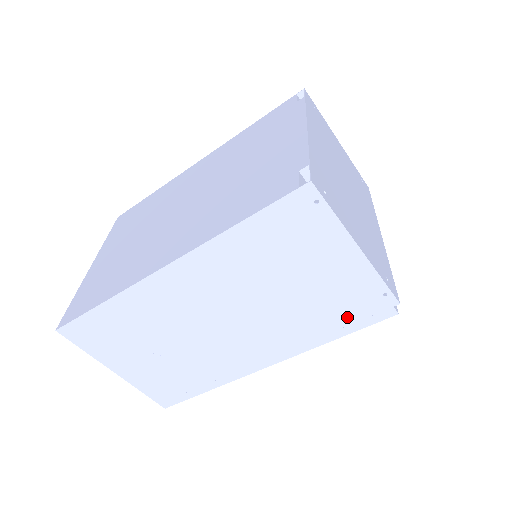
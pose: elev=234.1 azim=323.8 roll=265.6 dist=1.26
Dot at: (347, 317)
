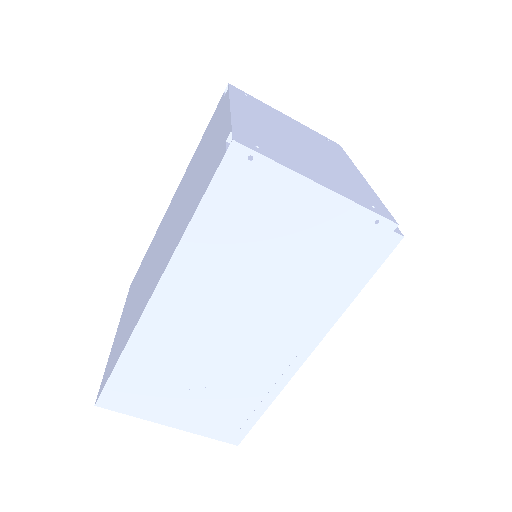
Dot at: (354, 265)
